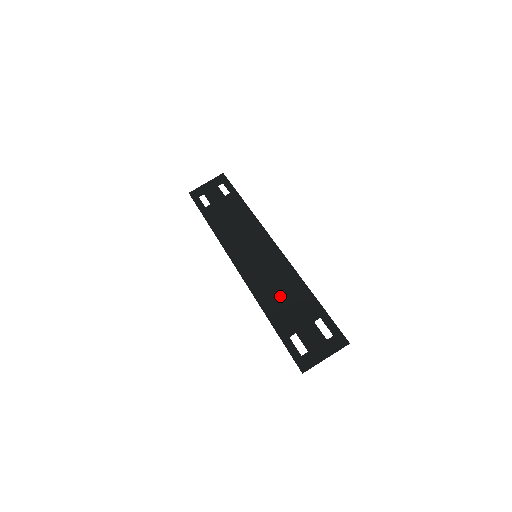
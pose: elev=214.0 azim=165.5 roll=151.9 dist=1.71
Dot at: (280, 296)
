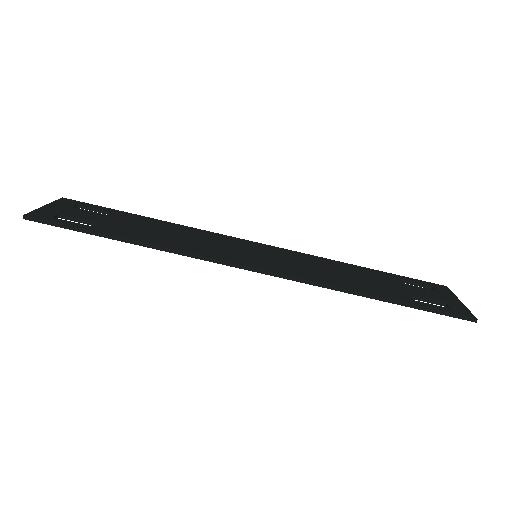
Dot at: (346, 276)
